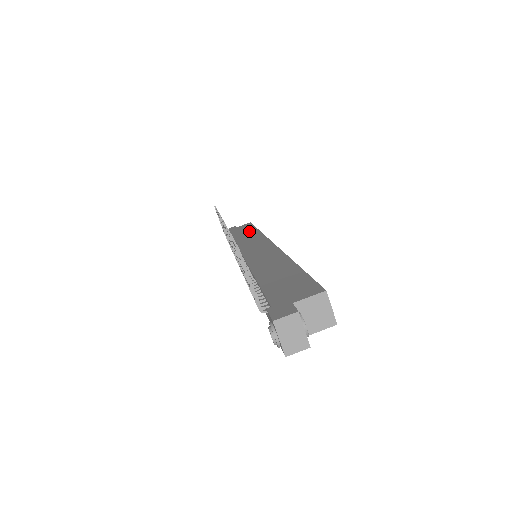
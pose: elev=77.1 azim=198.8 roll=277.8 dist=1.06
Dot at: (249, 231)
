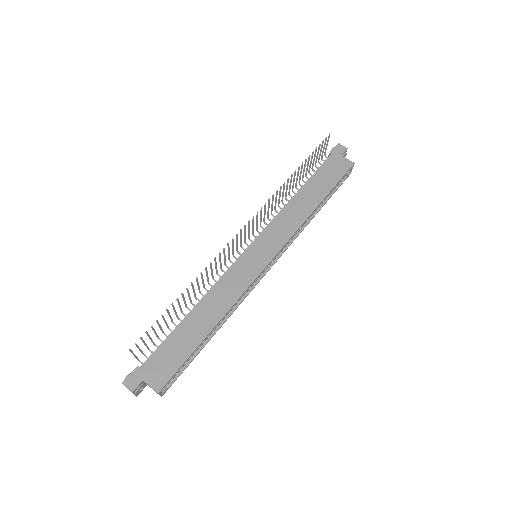
Dot at: (316, 195)
